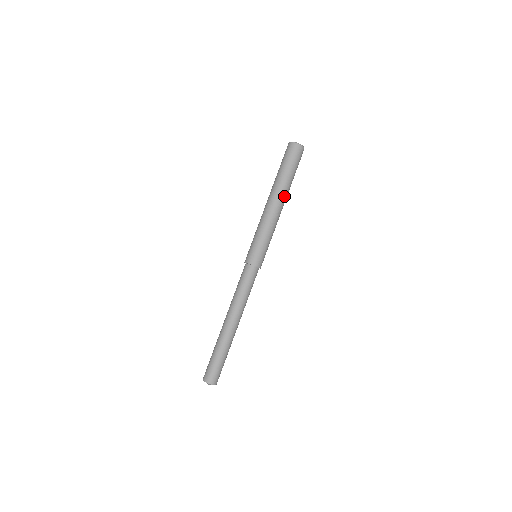
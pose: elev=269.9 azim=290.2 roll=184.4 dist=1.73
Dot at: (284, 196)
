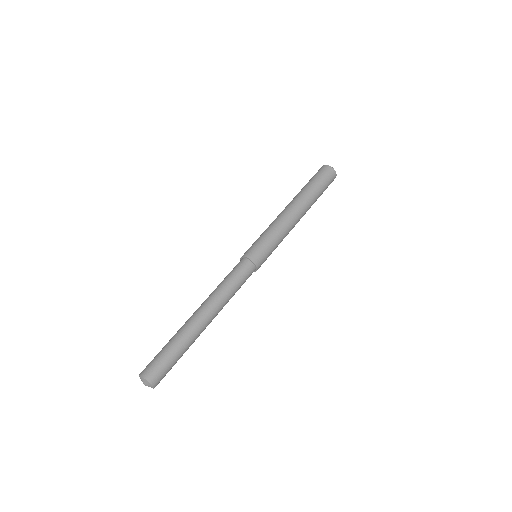
Dot at: (303, 205)
